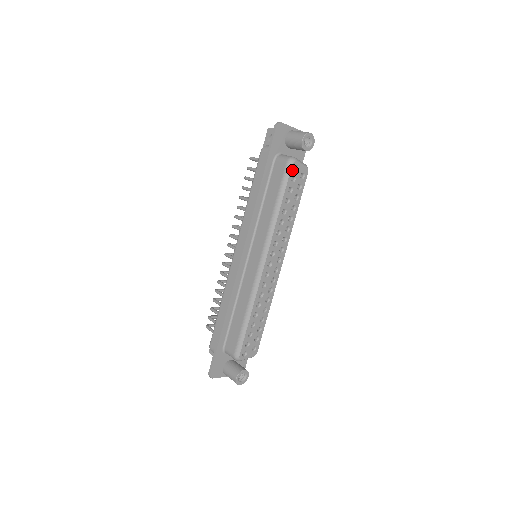
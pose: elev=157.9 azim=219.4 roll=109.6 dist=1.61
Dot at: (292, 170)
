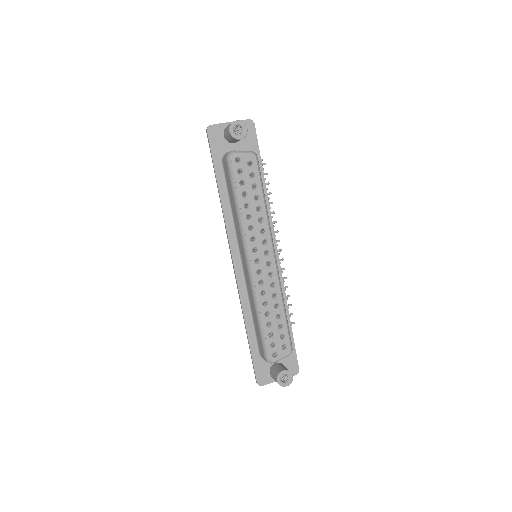
Dot at: (234, 164)
